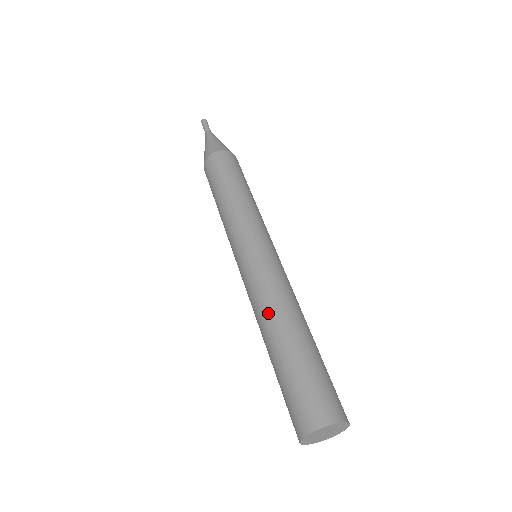
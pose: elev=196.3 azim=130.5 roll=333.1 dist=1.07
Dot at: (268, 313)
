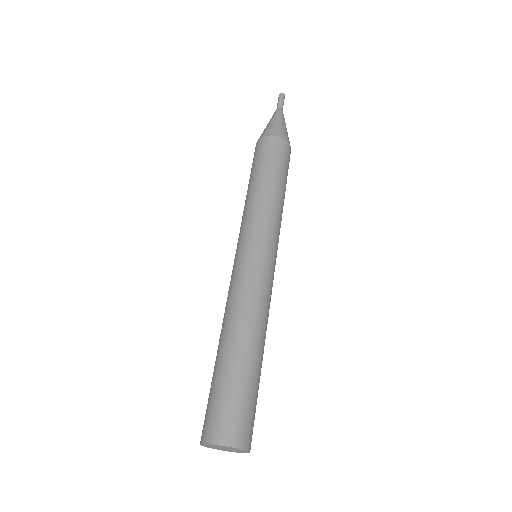
Dot at: (229, 319)
